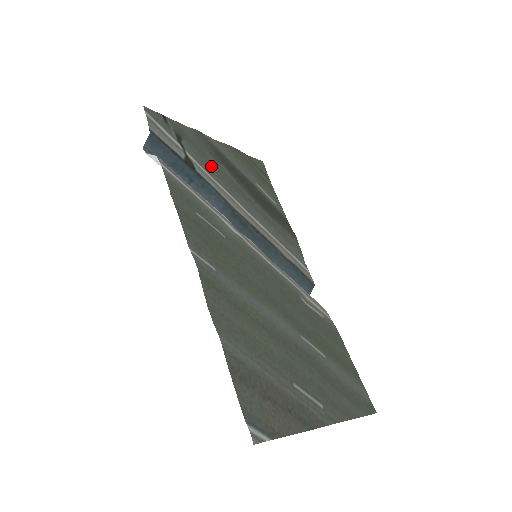
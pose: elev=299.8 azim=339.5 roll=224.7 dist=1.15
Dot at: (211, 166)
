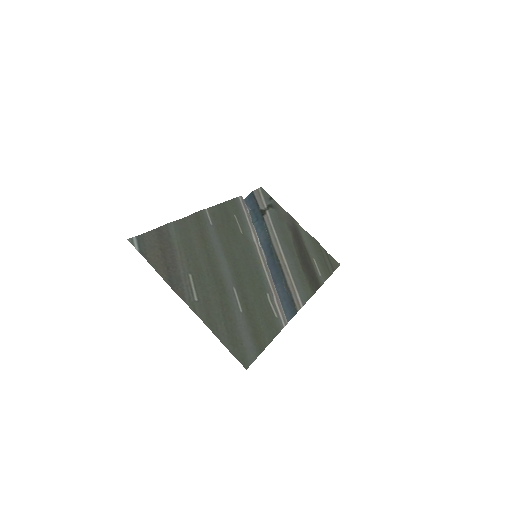
Dot at: (280, 226)
